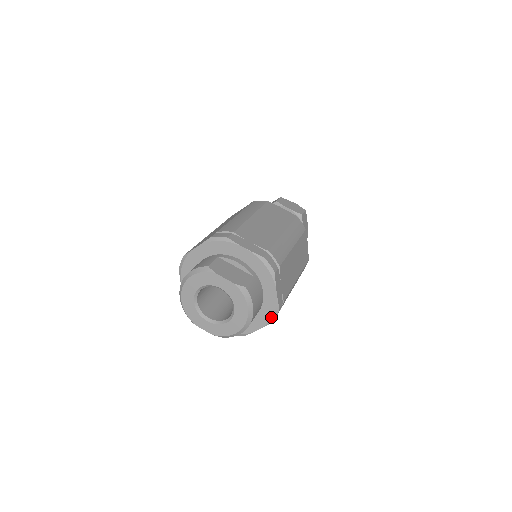
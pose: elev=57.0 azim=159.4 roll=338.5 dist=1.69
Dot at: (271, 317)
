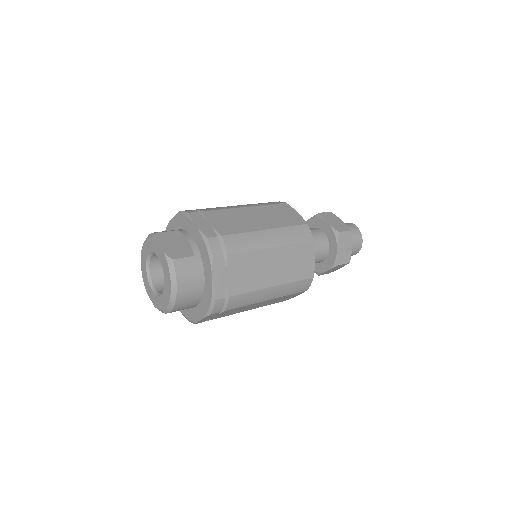
Dot at: (209, 307)
